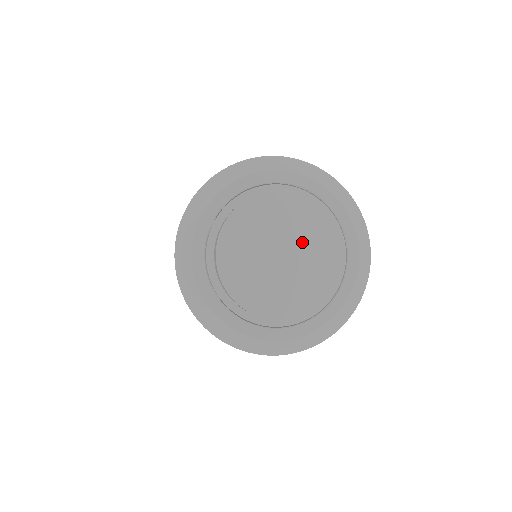
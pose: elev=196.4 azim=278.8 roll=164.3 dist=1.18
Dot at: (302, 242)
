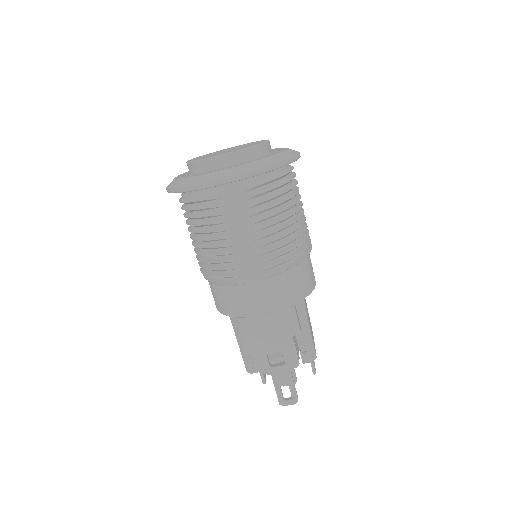
Dot at: (241, 146)
